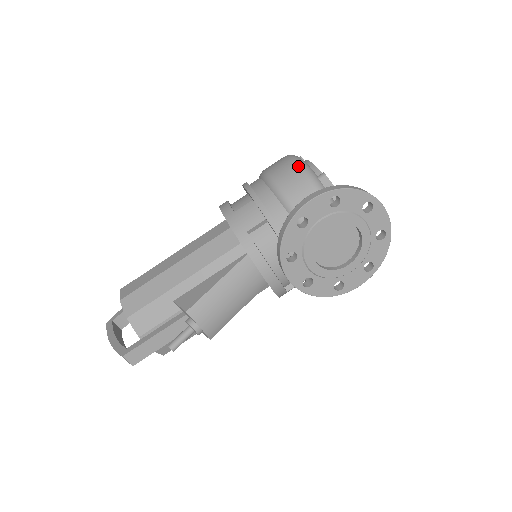
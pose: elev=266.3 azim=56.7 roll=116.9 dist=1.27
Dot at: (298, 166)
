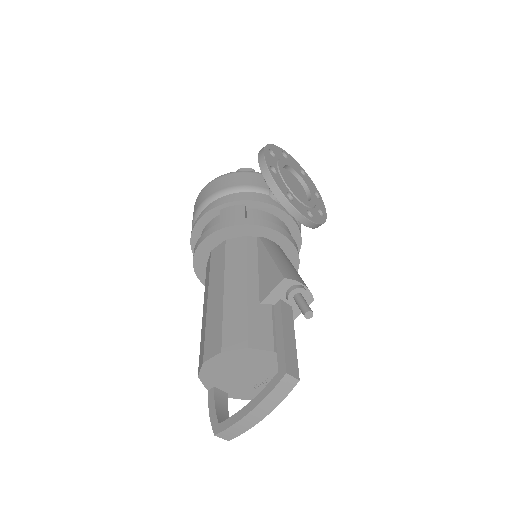
Dot at: (221, 176)
